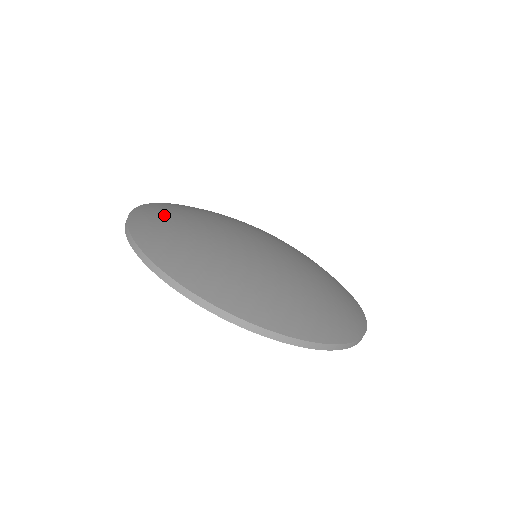
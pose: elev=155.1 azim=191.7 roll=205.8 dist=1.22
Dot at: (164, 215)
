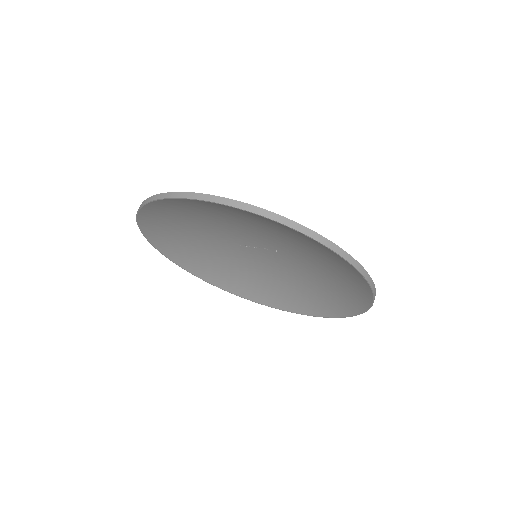
Dot at: occluded
